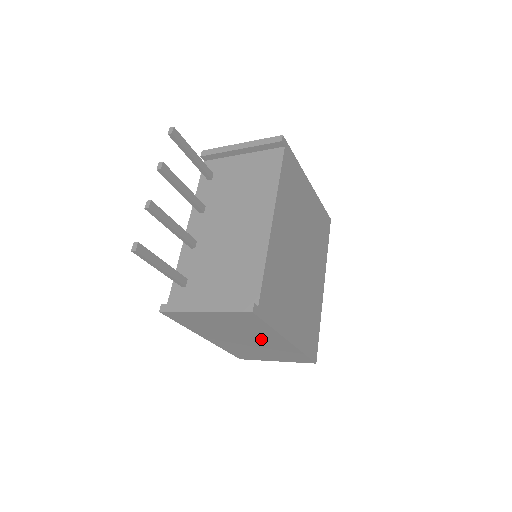
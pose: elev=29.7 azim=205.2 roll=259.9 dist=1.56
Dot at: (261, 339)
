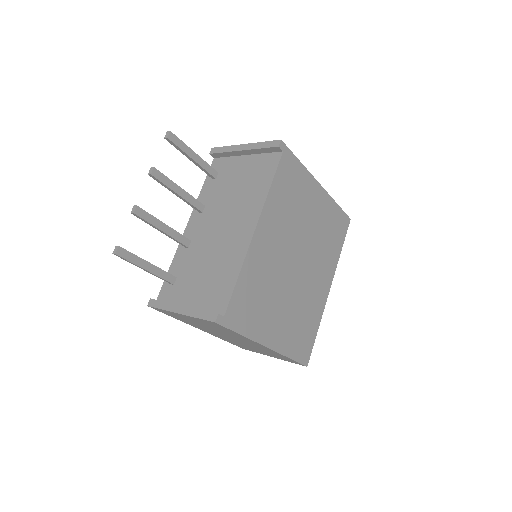
Dot at: (243, 340)
